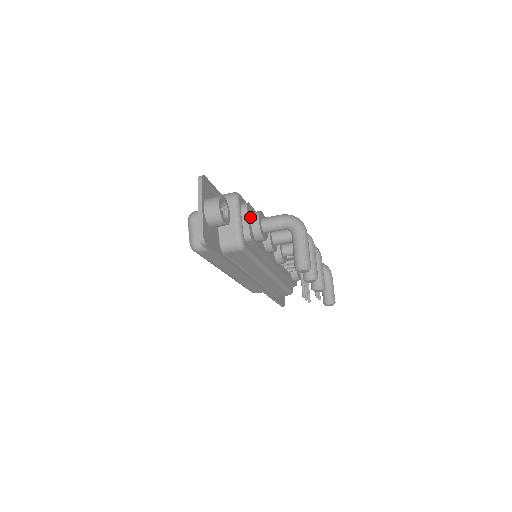
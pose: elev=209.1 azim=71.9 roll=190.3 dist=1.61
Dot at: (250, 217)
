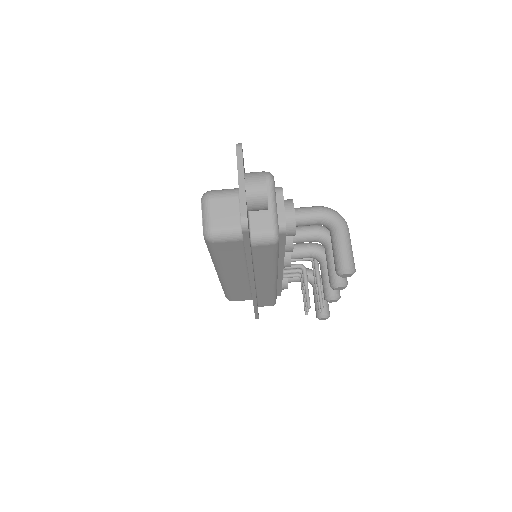
Dot at: occluded
